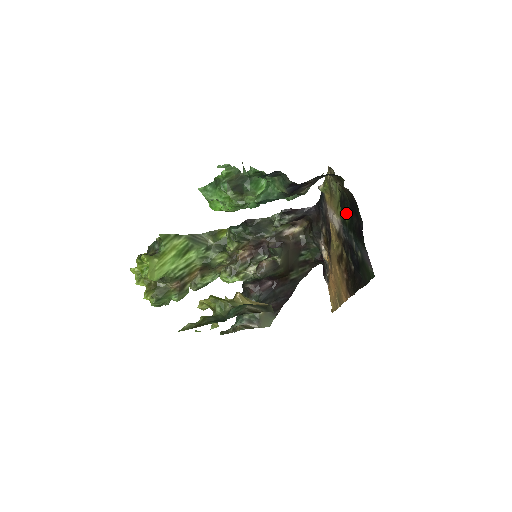
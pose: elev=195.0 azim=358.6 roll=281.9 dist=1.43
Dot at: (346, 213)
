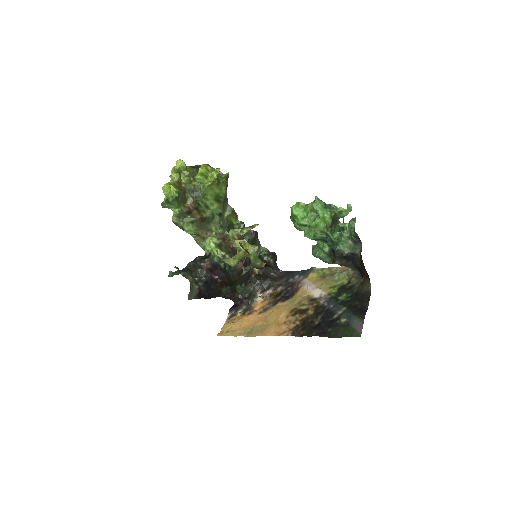
Dot at: (343, 295)
